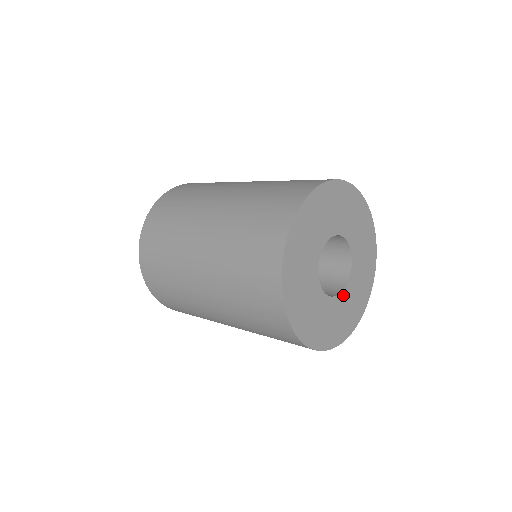
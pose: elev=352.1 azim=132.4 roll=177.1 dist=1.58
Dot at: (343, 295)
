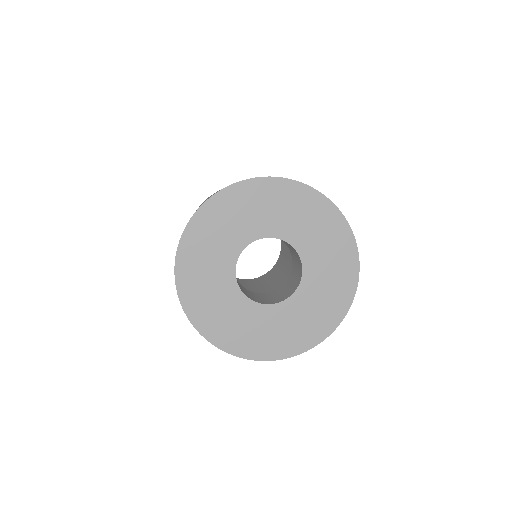
Dot at: (307, 277)
